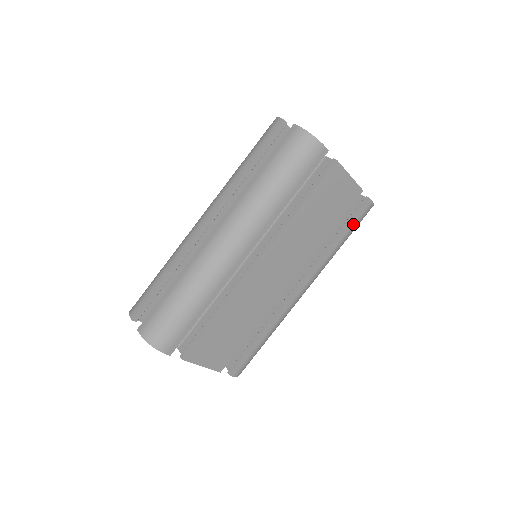
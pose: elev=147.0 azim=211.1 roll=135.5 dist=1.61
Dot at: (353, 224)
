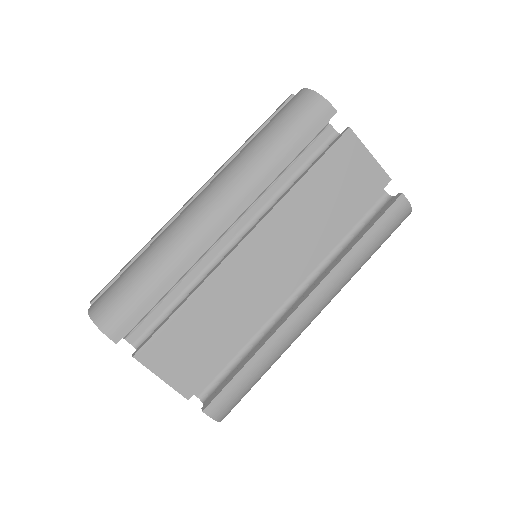
Dot at: (381, 224)
